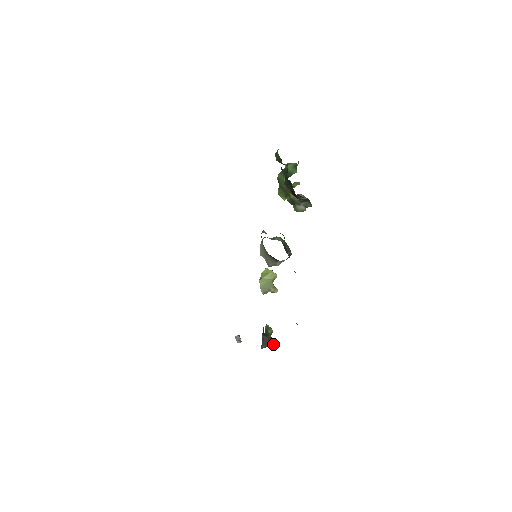
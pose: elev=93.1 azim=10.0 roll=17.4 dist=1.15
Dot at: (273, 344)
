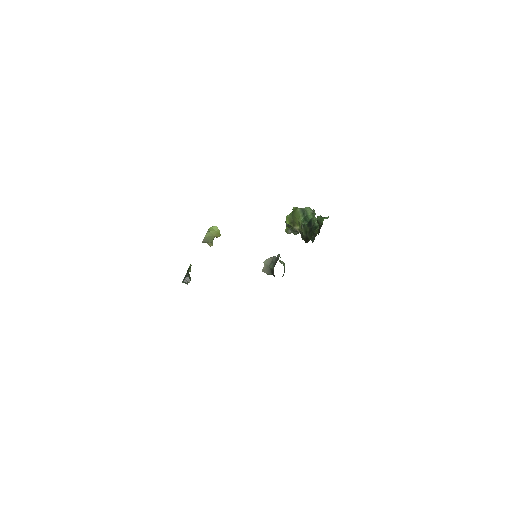
Dot at: occluded
